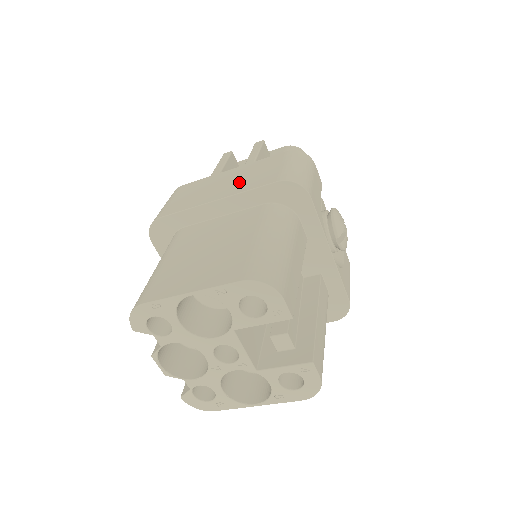
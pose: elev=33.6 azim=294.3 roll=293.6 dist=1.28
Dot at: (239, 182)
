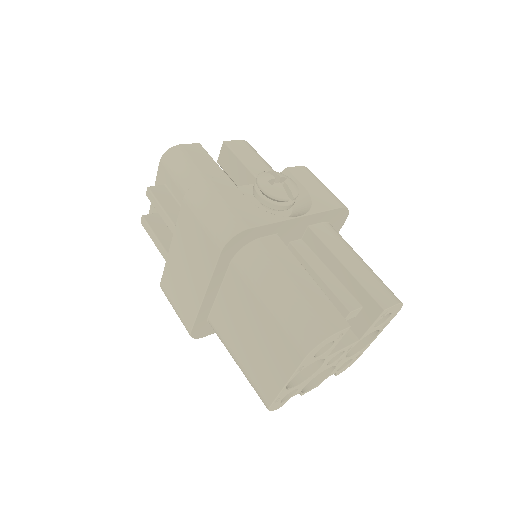
Dot at: (195, 264)
